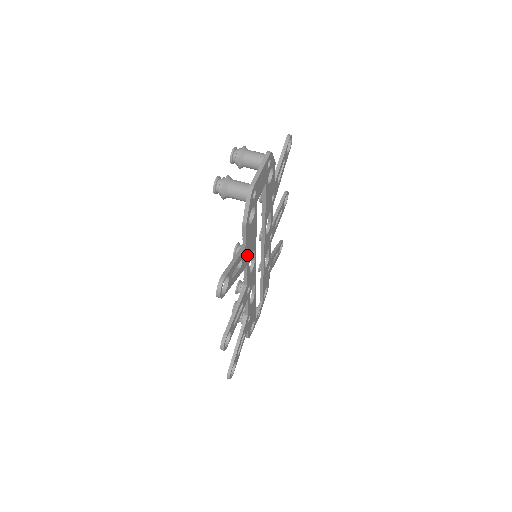
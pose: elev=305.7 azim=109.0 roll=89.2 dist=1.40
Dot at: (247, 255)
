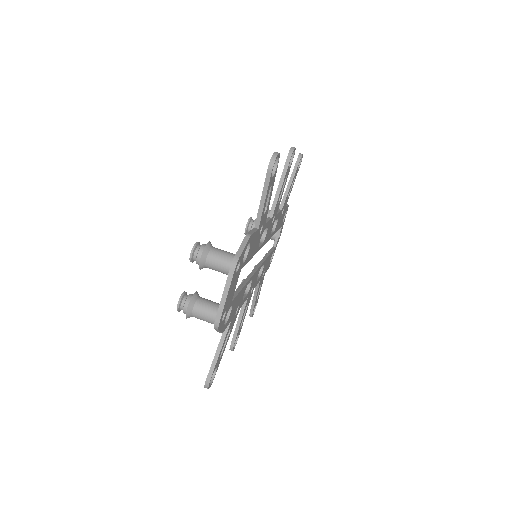
Dot at: occluded
